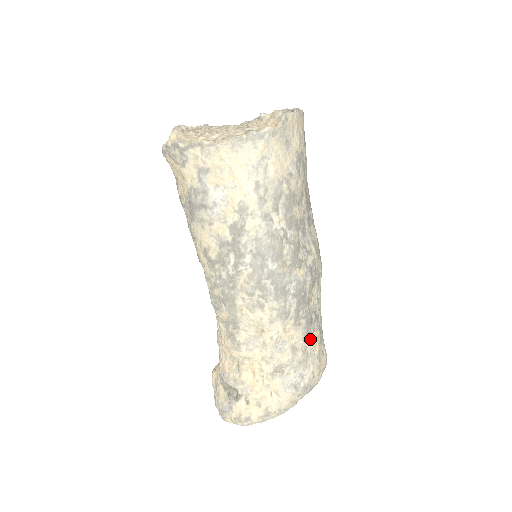
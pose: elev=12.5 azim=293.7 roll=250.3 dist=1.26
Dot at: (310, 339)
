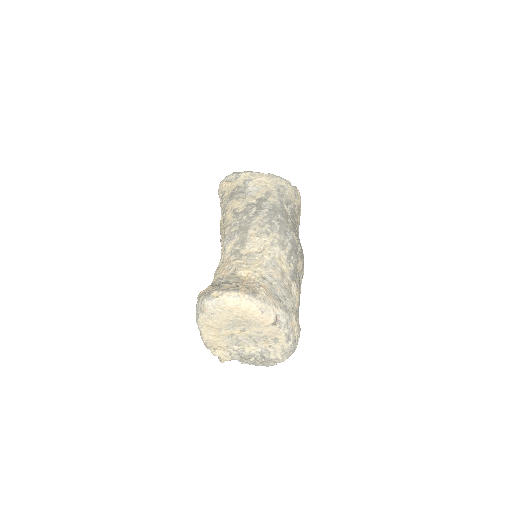
Dot at: (294, 284)
